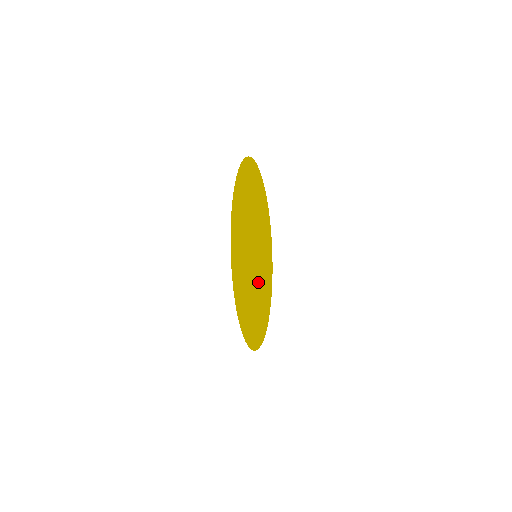
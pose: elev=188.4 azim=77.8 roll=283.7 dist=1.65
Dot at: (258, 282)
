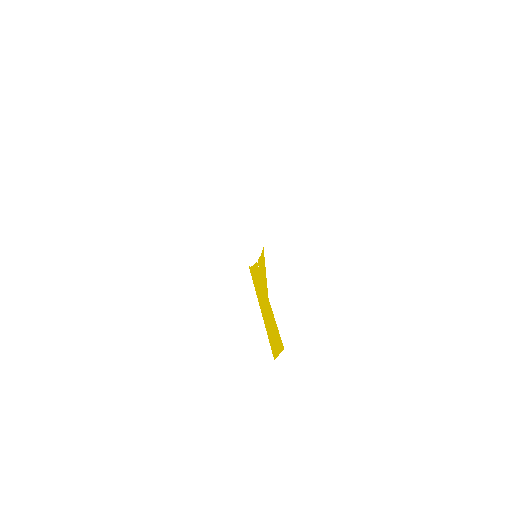
Dot at: (255, 287)
